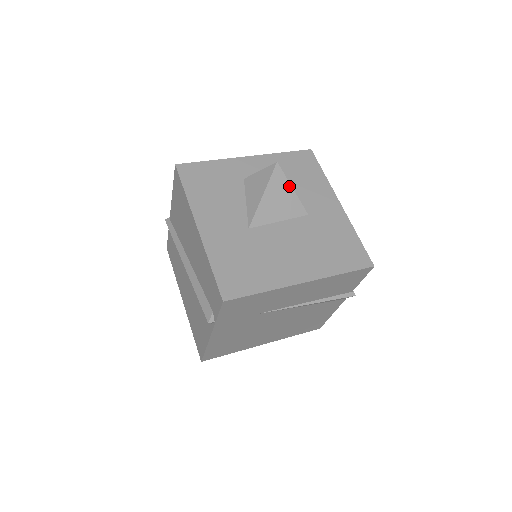
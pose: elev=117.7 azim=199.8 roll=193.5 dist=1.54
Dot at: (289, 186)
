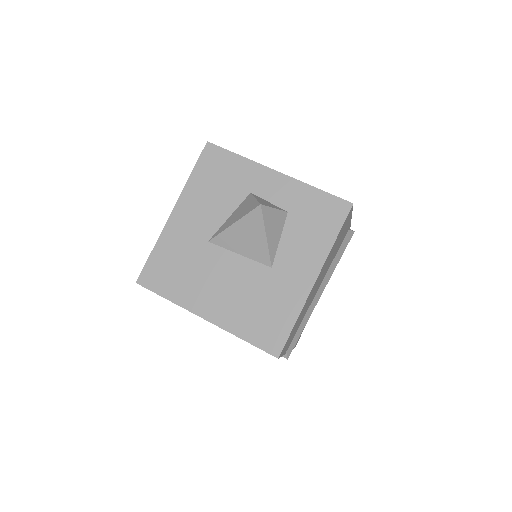
Dot at: (263, 232)
